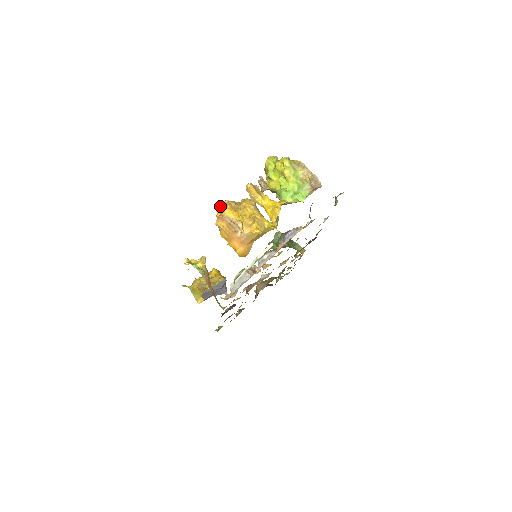
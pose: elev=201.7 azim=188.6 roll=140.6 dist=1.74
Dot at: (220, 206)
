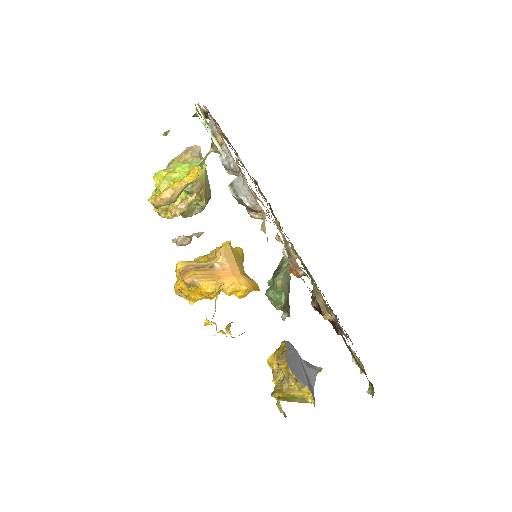
Dot at: (175, 285)
